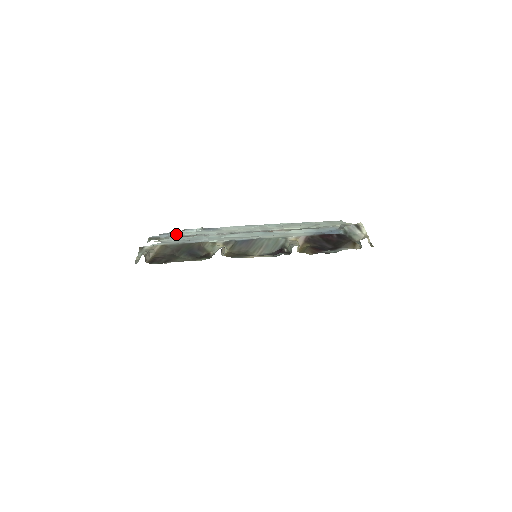
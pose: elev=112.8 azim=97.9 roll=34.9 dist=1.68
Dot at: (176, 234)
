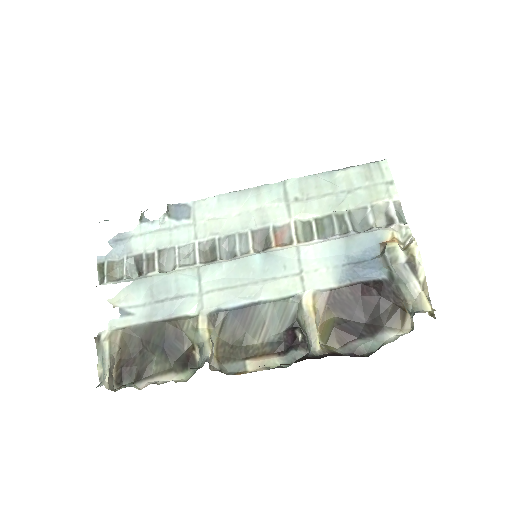
Dot at: (133, 247)
